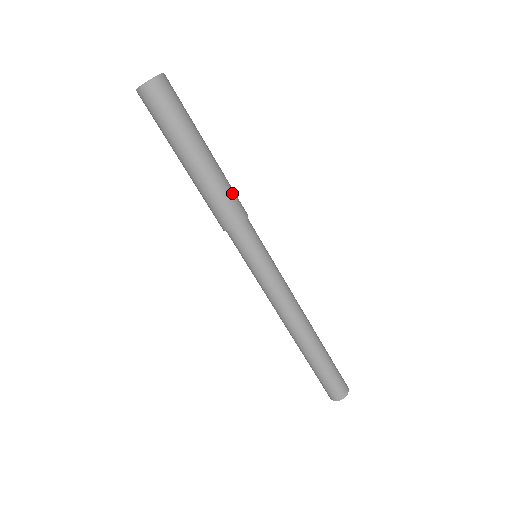
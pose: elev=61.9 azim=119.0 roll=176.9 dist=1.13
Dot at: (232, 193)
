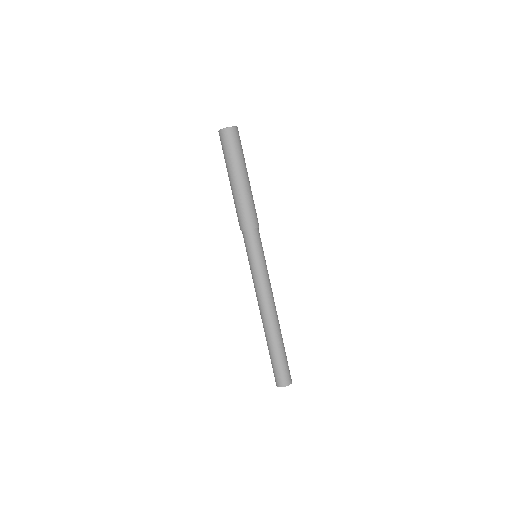
Dot at: (253, 208)
